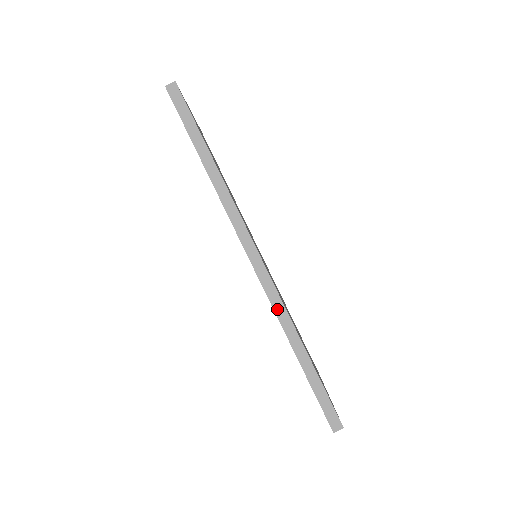
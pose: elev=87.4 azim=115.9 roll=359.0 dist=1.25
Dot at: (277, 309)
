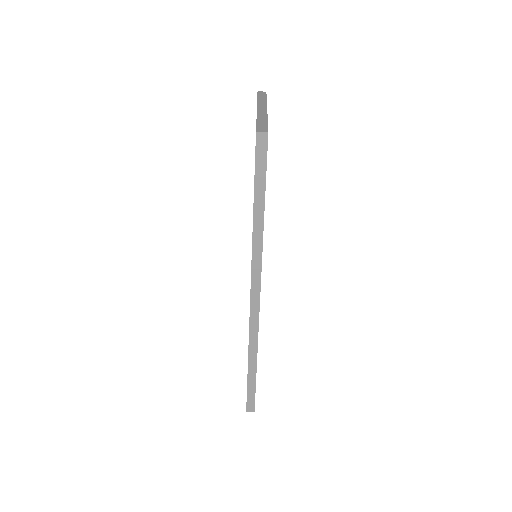
Dot at: (252, 335)
